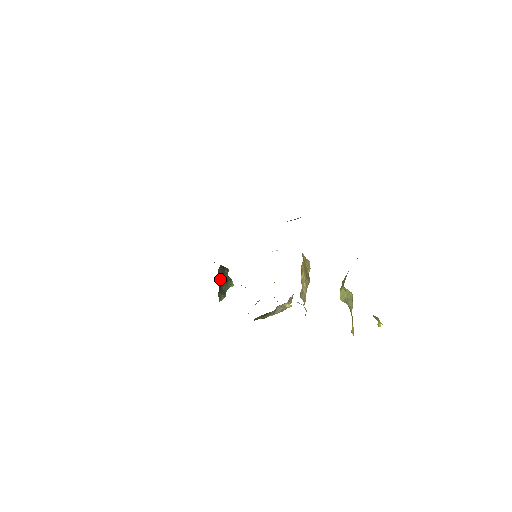
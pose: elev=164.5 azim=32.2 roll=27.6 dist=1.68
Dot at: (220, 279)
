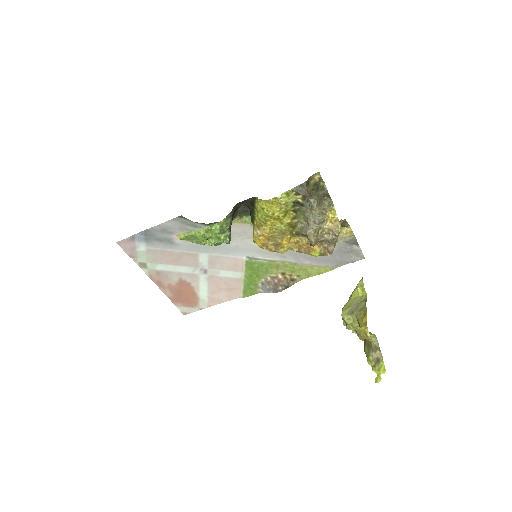
Dot at: occluded
